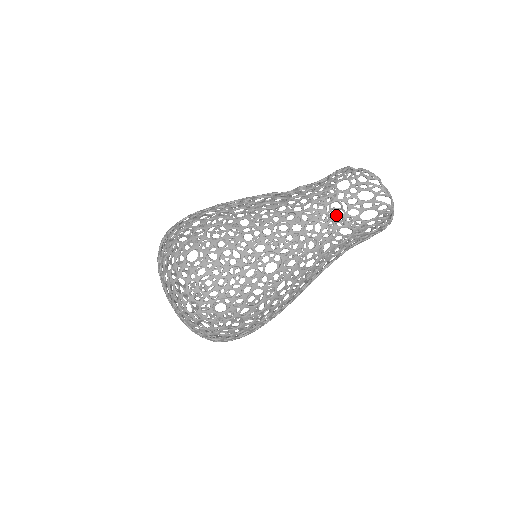
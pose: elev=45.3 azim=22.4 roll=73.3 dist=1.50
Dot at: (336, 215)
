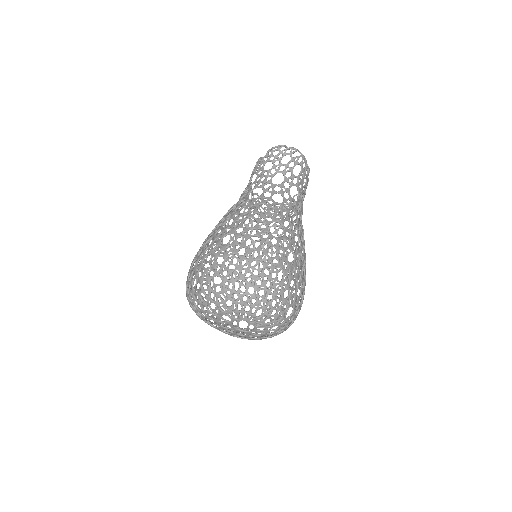
Dot at: (270, 210)
